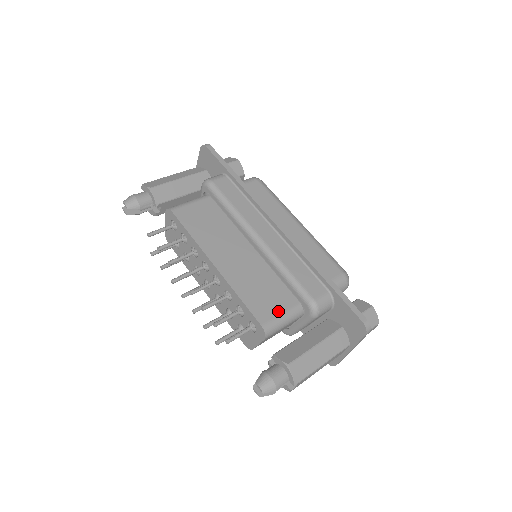
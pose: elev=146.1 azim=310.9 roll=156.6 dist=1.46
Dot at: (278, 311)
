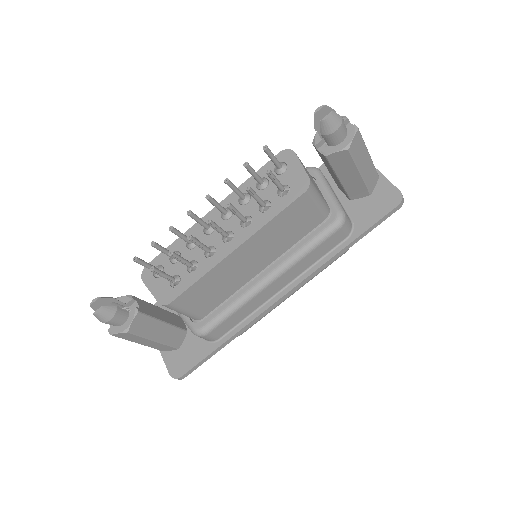
Dot at: occluded
